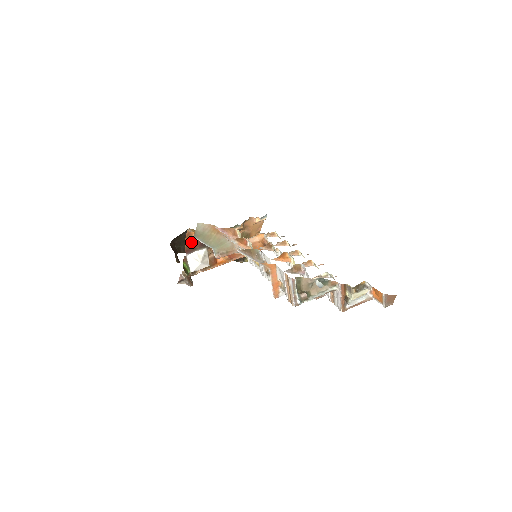
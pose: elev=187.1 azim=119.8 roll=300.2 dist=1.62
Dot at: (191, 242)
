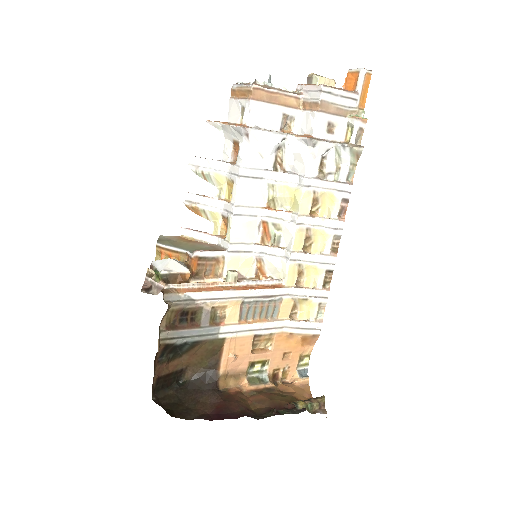
Dot at: occluded
